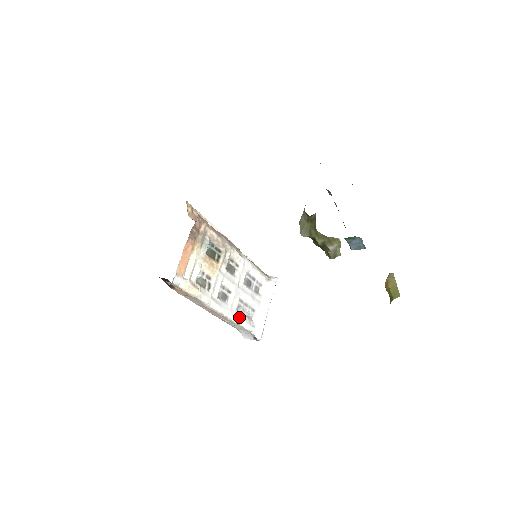
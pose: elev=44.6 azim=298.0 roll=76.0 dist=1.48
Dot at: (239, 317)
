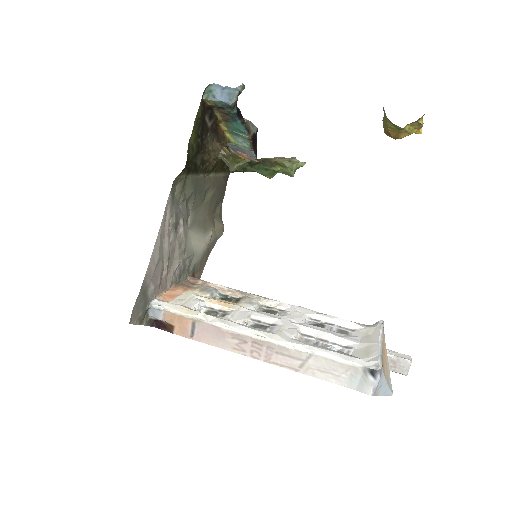
Dot at: (306, 344)
